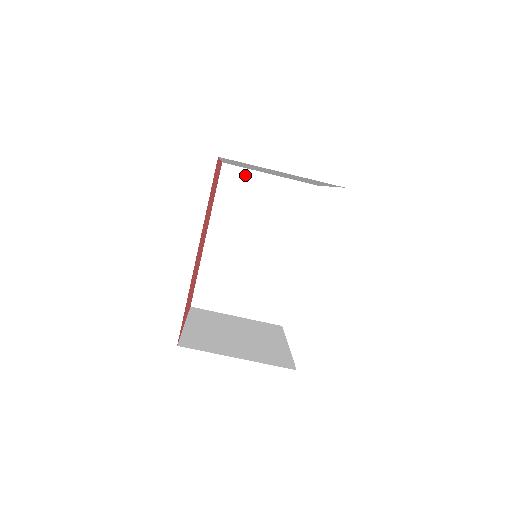
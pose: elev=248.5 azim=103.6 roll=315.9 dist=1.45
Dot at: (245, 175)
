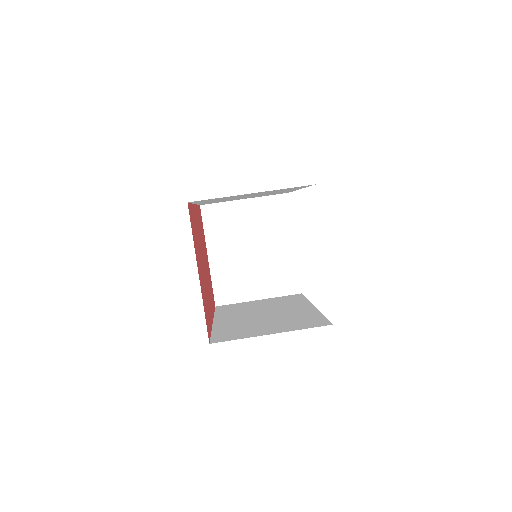
Dot at: (237, 304)
